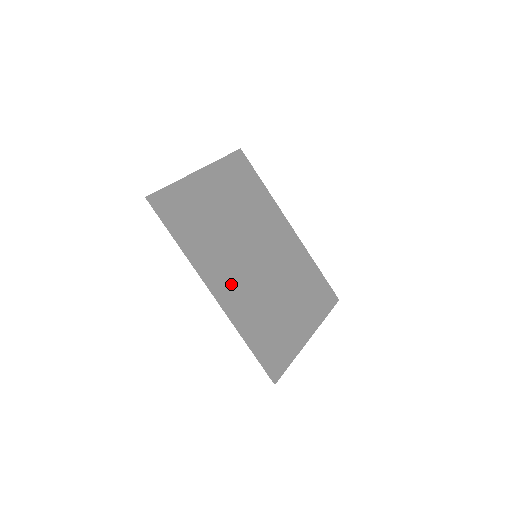
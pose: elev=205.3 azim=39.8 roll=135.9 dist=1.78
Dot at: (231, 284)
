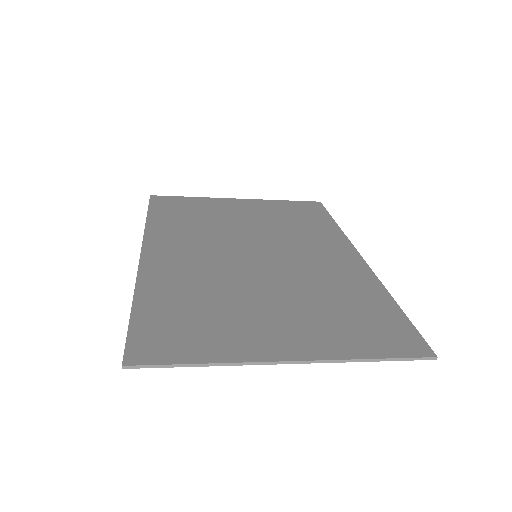
Dot at: (180, 257)
